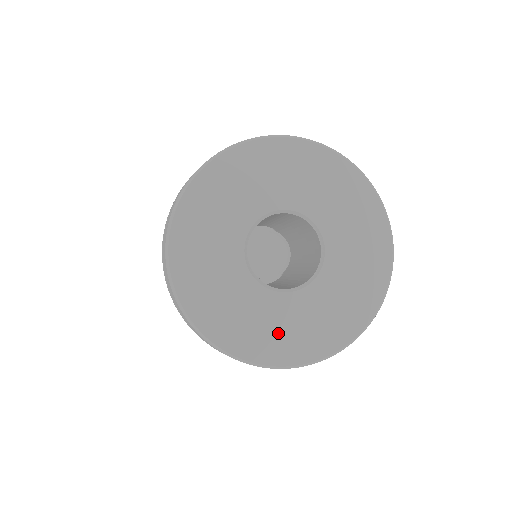
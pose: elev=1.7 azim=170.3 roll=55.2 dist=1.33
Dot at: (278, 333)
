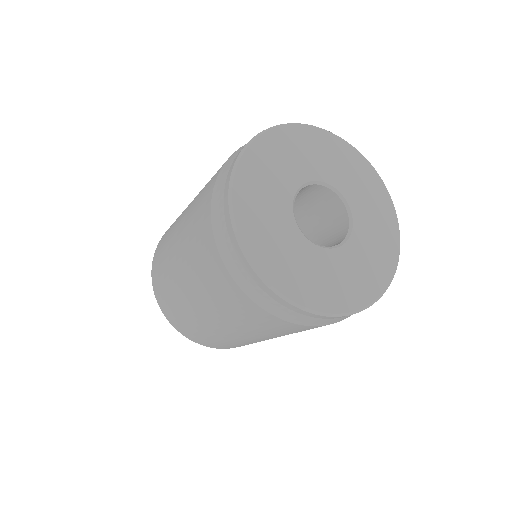
Dot at: (267, 232)
